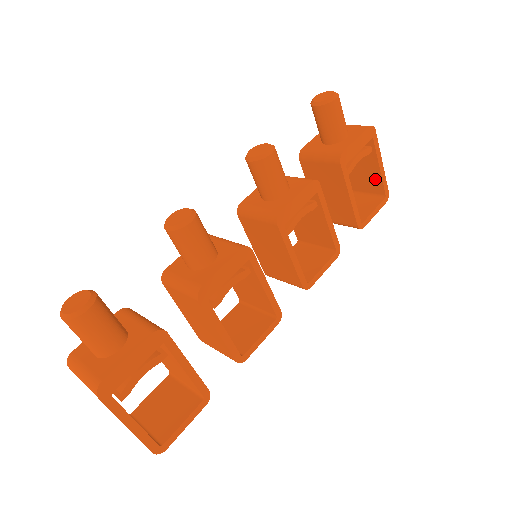
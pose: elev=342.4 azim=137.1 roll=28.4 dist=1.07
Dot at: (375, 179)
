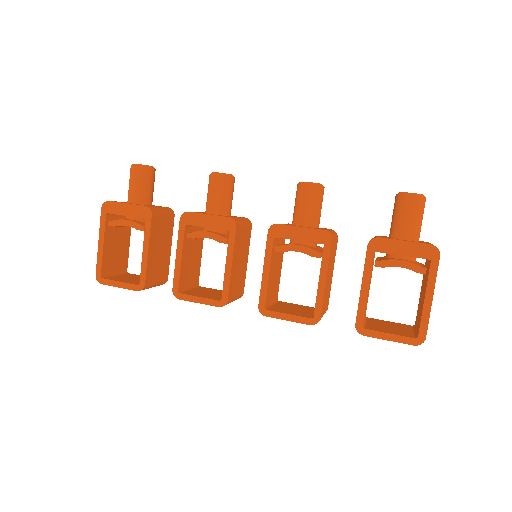
Dot at: (421, 313)
